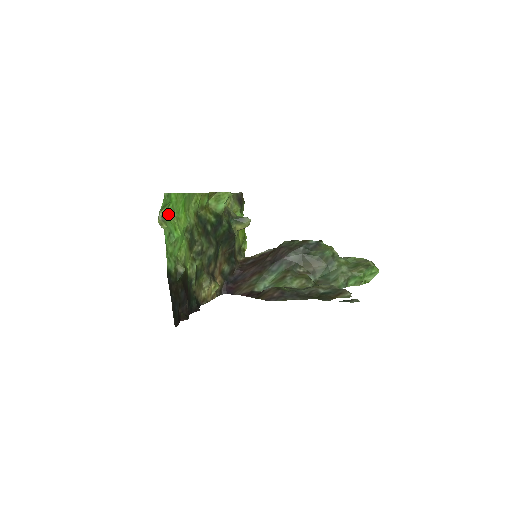
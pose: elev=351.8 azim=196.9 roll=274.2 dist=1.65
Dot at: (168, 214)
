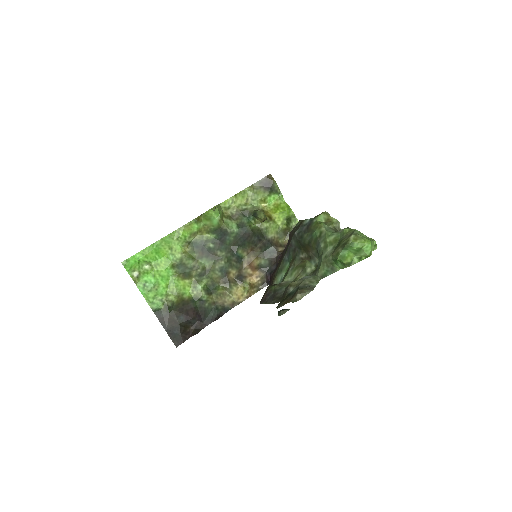
Dot at: (147, 266)
